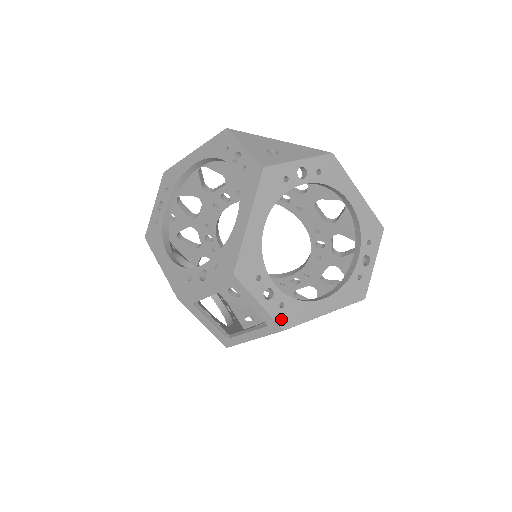
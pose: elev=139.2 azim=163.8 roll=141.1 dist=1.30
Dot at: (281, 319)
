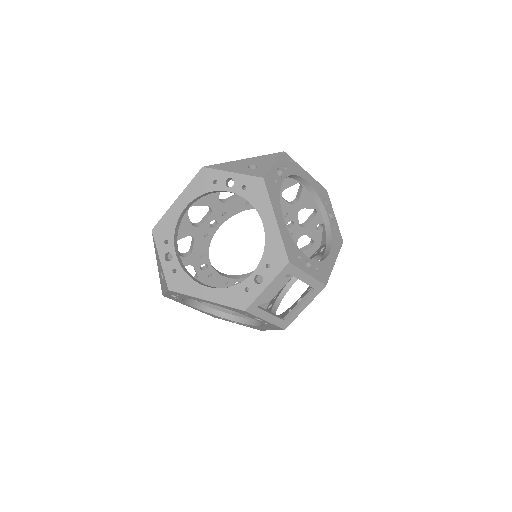
Dot at: (321, 279)
